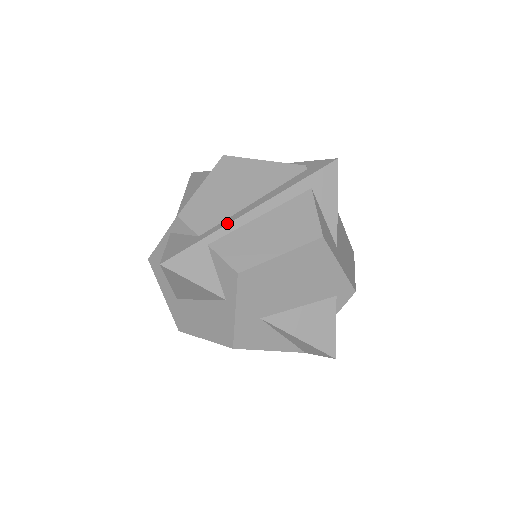
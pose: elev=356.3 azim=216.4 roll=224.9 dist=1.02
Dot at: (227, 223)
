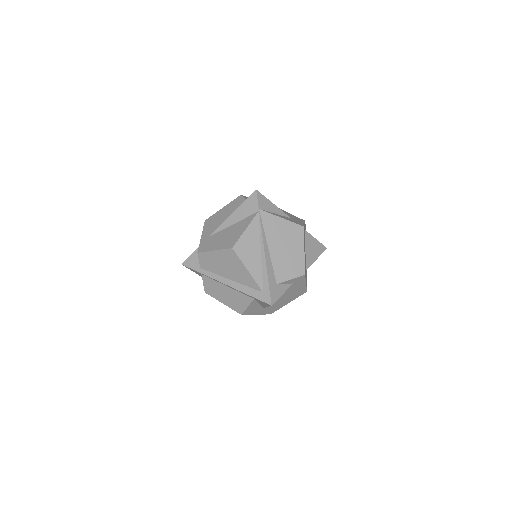
Dot at: (211, 277)
